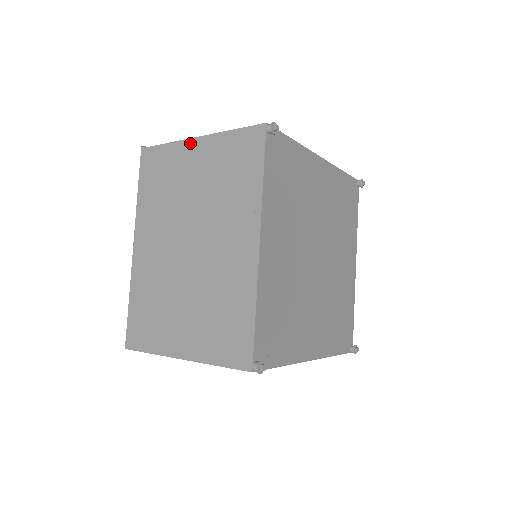
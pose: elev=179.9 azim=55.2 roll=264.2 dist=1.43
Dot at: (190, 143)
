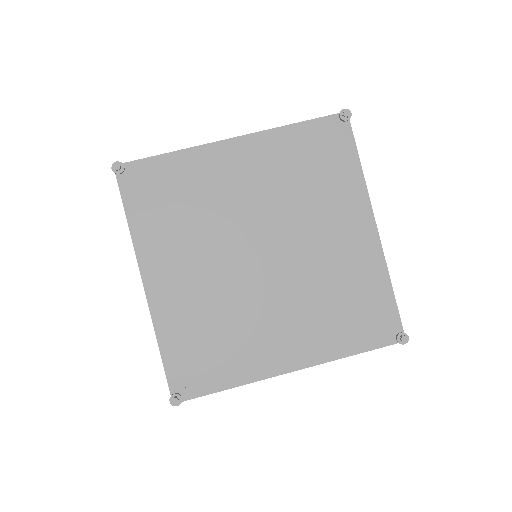
Dot at: occluded
